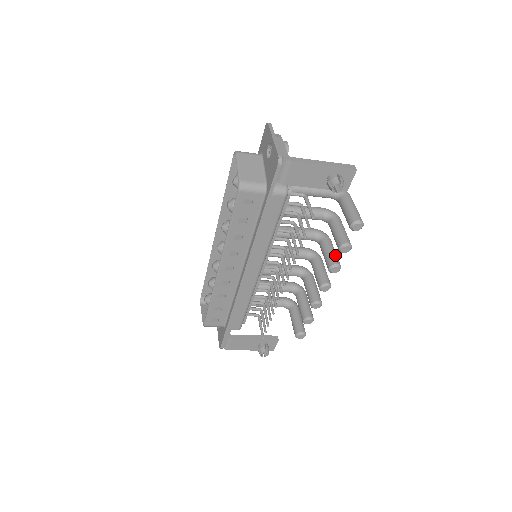
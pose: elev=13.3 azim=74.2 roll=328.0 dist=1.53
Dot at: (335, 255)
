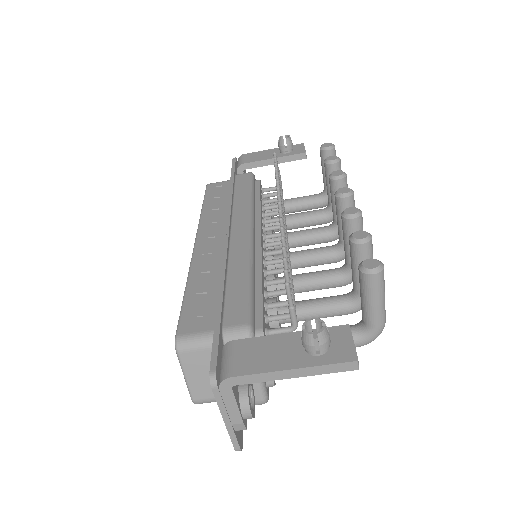
Dot at: occluded
